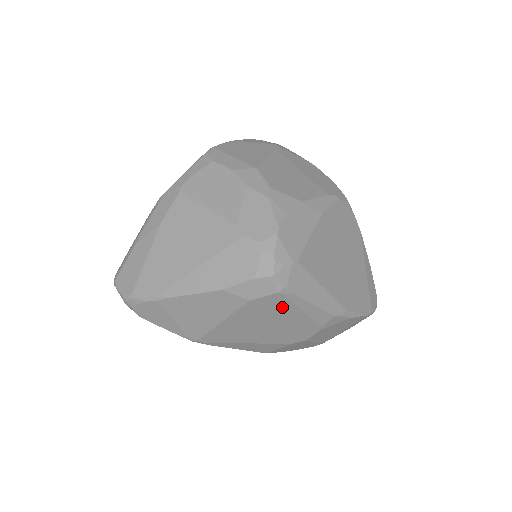
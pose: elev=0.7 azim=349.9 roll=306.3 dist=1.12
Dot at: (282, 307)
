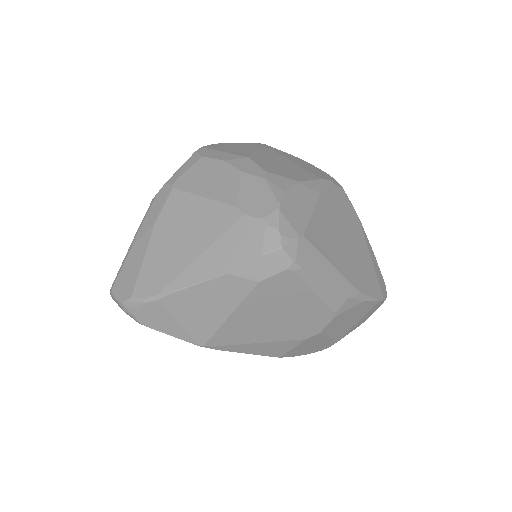
Dot at: (293, 289)
